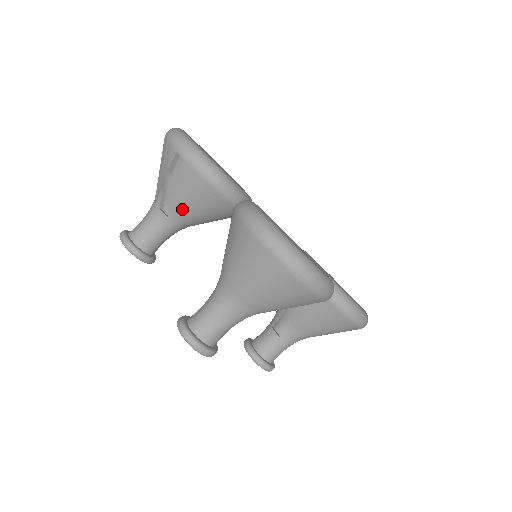
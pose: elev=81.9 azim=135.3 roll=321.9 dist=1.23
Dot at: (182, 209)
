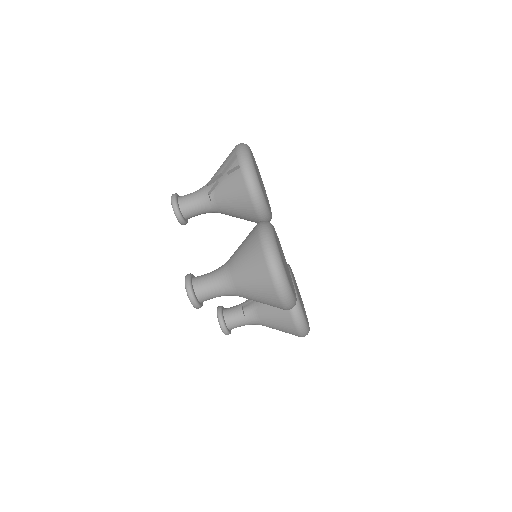
Dot at: (223, 202)
